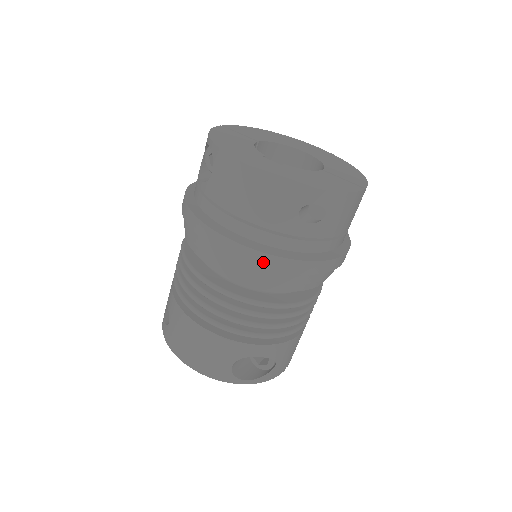
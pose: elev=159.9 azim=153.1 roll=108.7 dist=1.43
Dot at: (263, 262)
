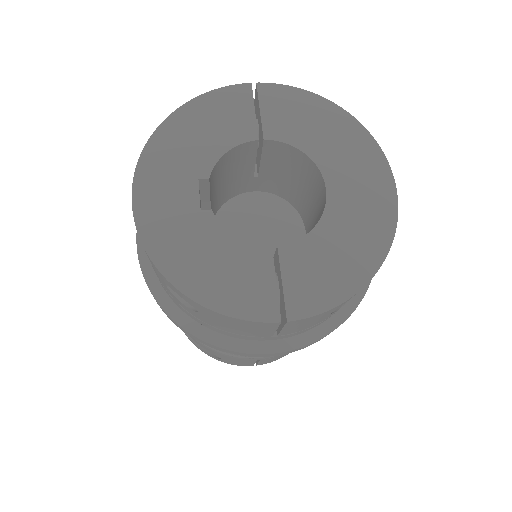
Dot at: occluded
